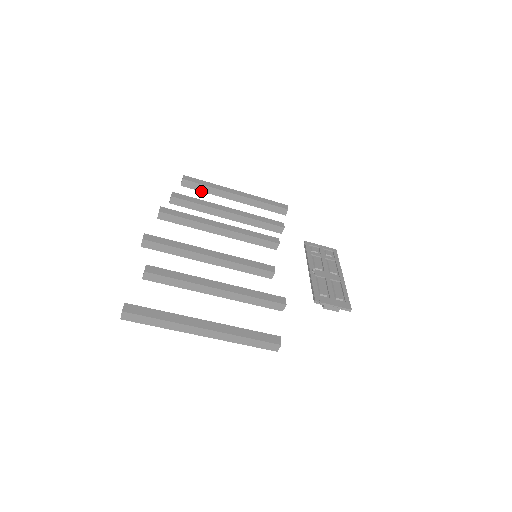
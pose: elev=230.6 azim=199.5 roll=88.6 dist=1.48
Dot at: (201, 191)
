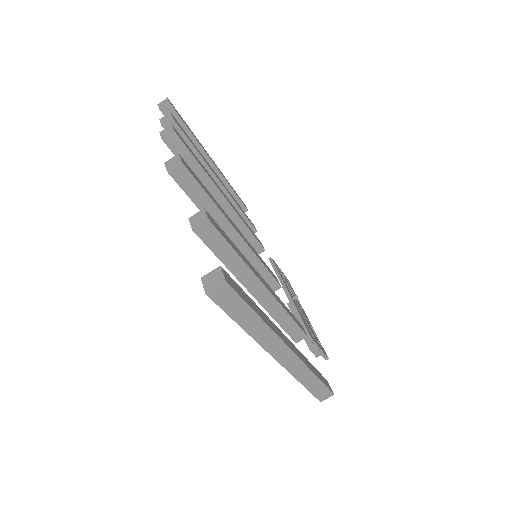
Dot at: occluded
